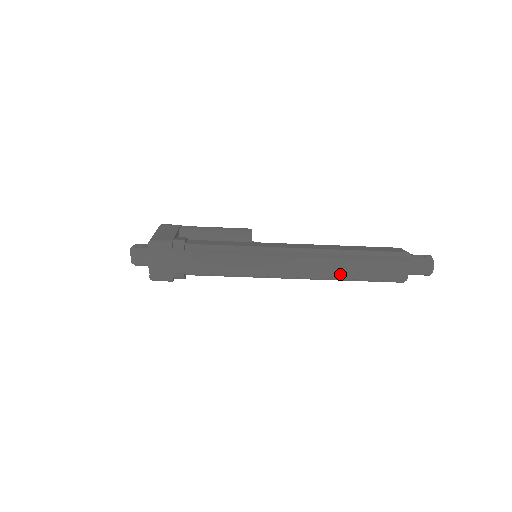
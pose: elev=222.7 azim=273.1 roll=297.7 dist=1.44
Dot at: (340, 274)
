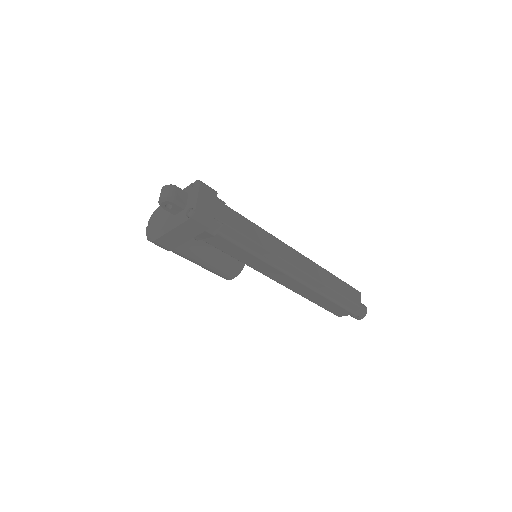
Dot at: (327, 282)
